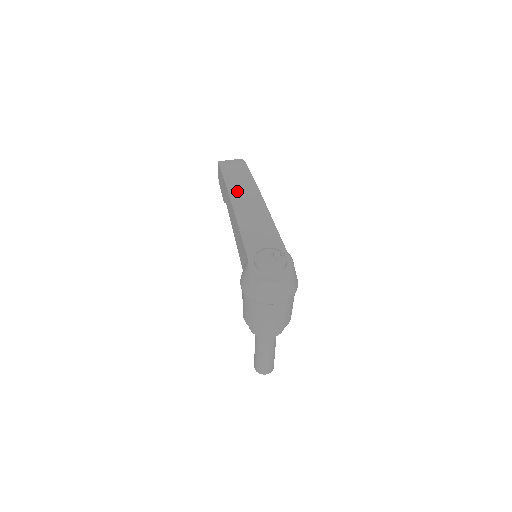
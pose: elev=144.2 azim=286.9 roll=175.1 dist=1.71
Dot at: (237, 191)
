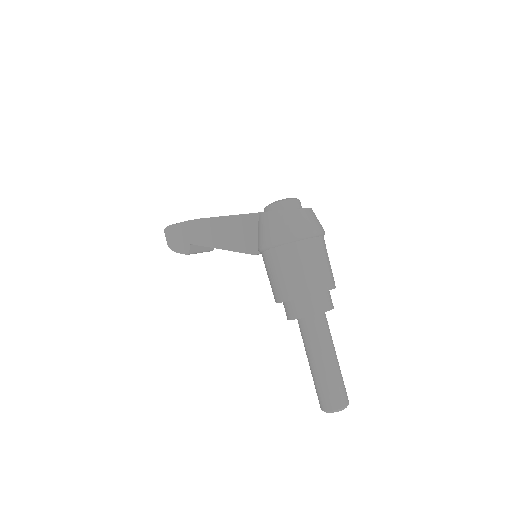
Dot at: occluded
